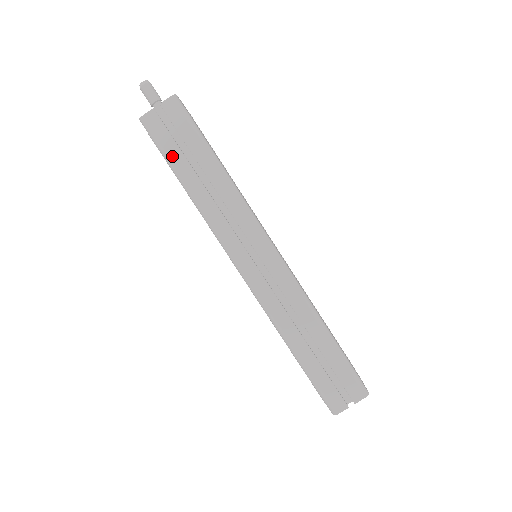
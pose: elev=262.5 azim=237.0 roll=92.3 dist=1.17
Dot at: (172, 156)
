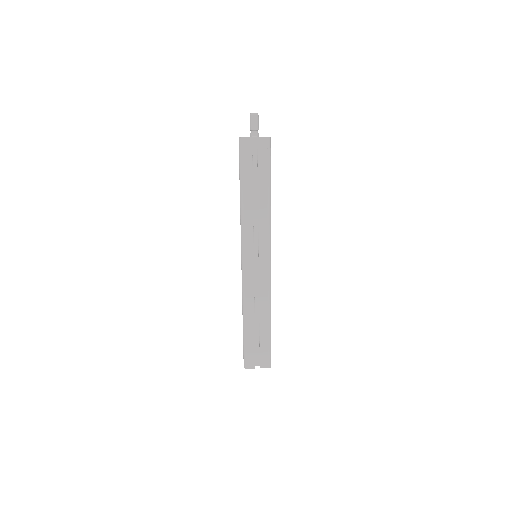
Dot at: (245, 173)
